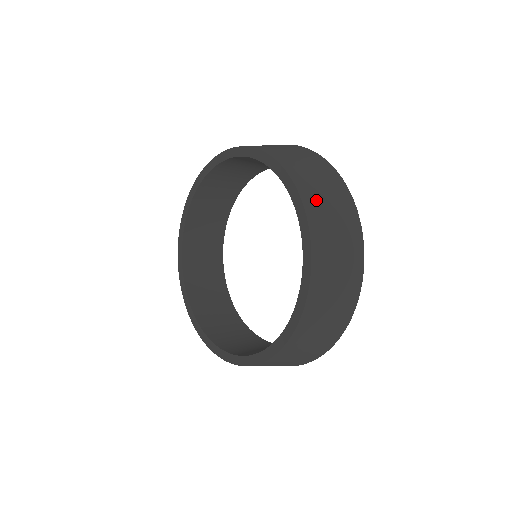
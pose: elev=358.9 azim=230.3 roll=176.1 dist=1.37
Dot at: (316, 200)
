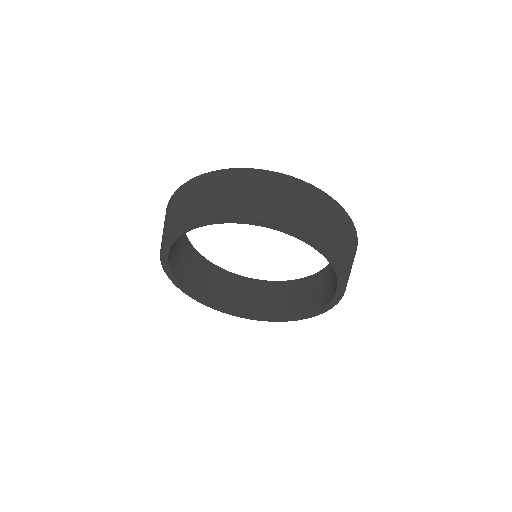
Dot at: occluded
